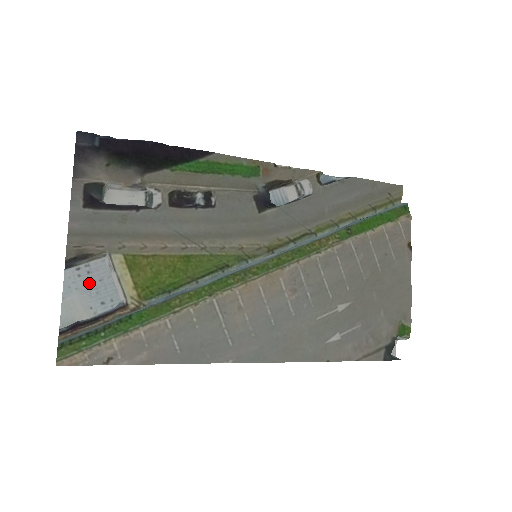
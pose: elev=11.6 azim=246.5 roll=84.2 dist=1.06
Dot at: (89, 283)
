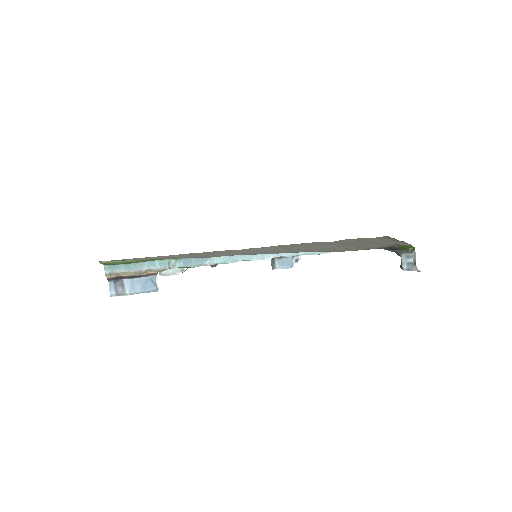
Dot at: occluded
